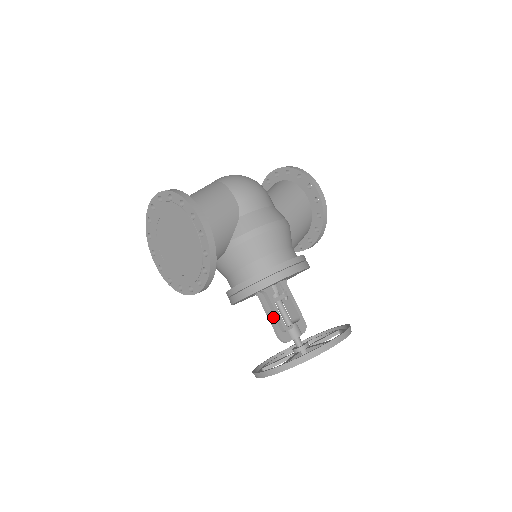
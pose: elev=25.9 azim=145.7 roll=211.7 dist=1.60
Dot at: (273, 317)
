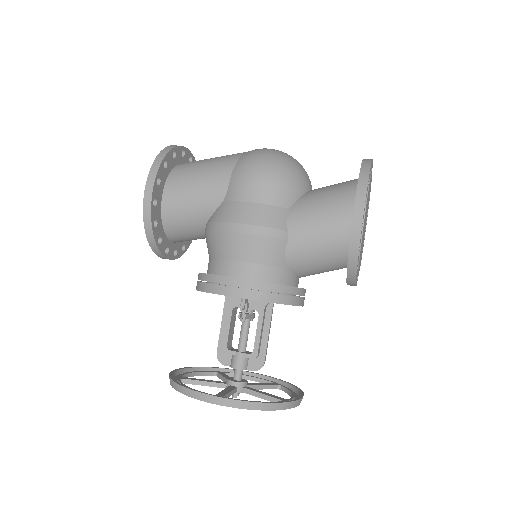
Dot at: occluded
